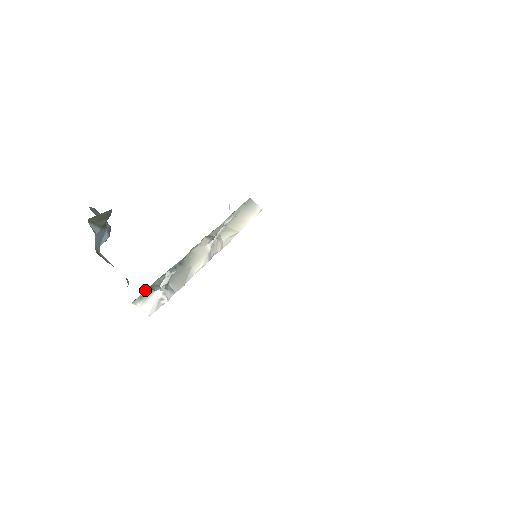
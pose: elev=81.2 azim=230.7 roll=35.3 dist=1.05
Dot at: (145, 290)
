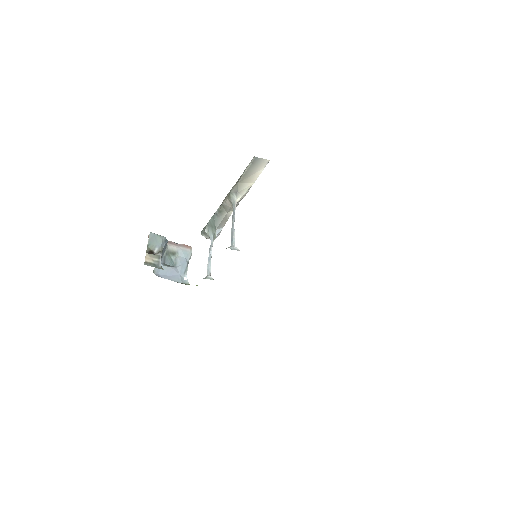
Dot at: (204, 232)
